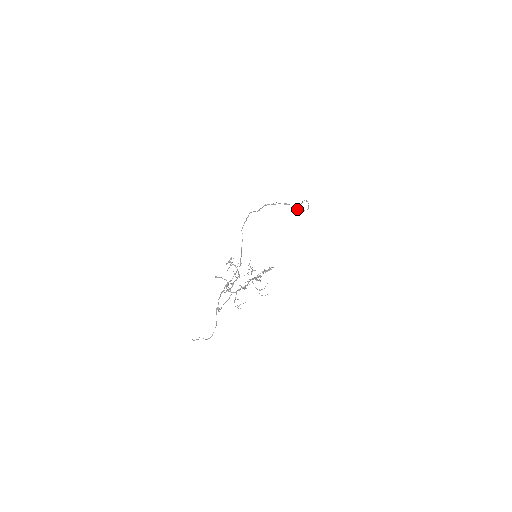
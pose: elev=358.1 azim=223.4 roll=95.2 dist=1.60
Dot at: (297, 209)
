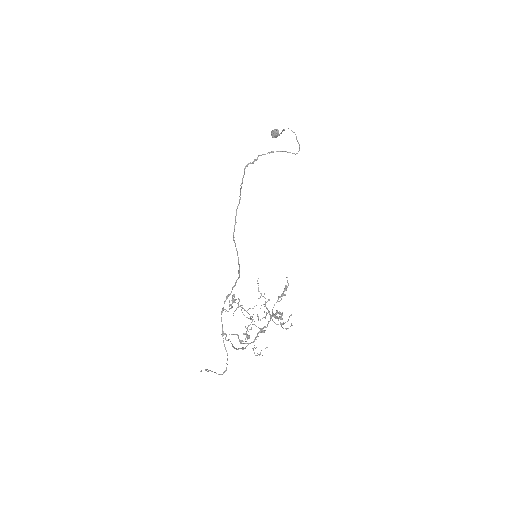
Dot at: (276, 134)
